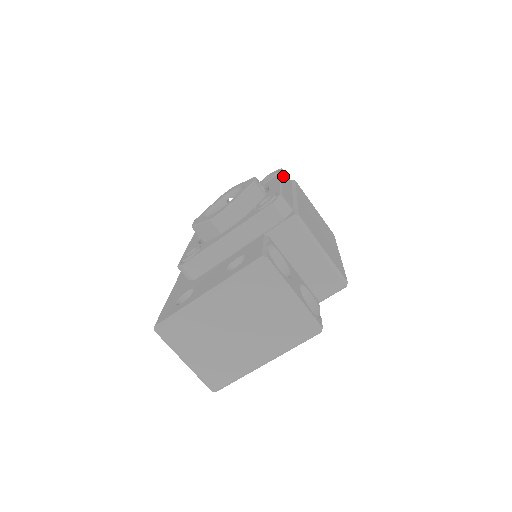
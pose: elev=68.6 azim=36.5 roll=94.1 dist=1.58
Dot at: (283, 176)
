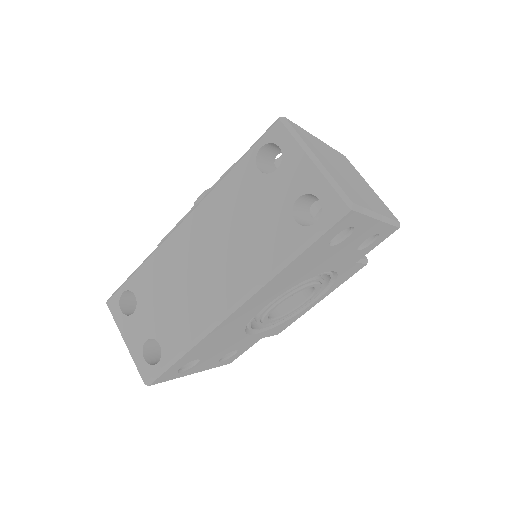
Dot at: occluded
